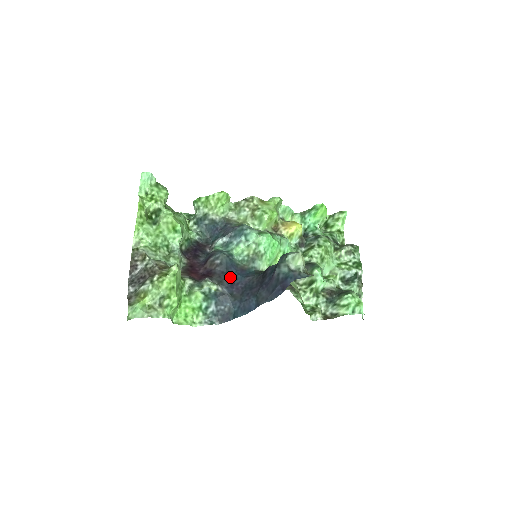
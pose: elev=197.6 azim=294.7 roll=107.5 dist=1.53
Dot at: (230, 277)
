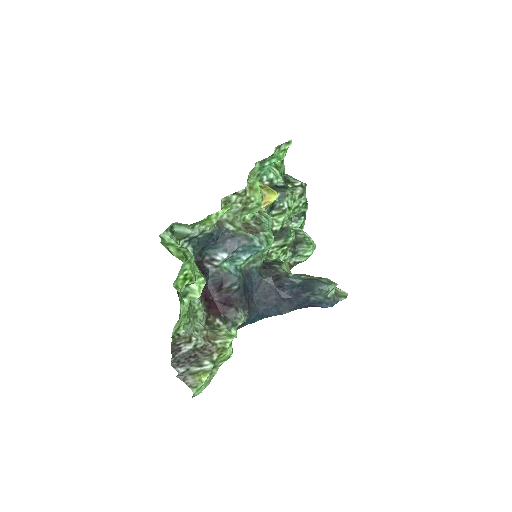
Dot at: (247, 295)
